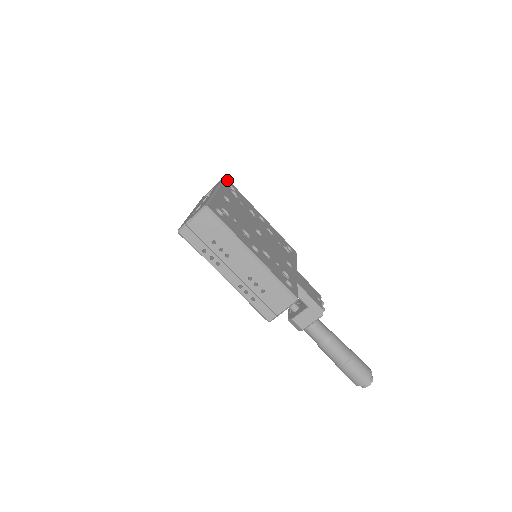
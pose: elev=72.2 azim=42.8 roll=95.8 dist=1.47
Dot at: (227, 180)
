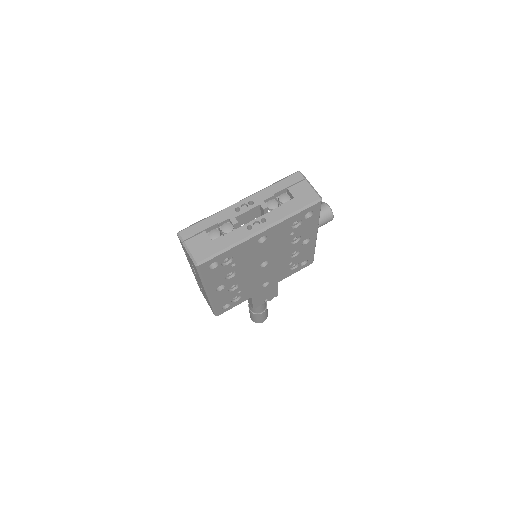
Dot at: (316, 205)
